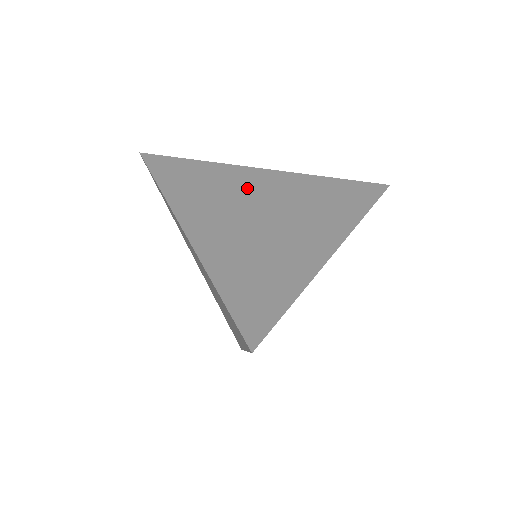
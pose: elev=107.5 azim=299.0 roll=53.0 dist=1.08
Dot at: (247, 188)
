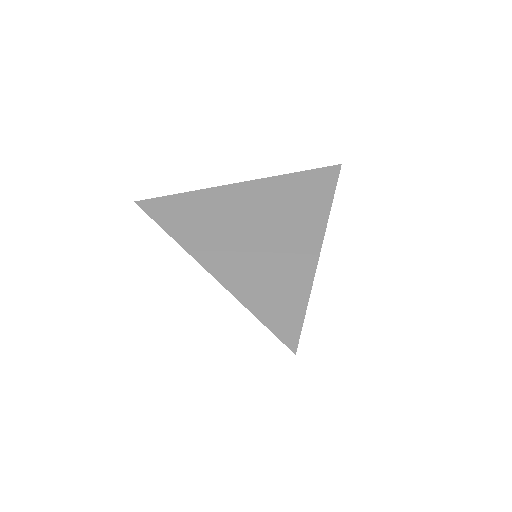
Dot at: (235, 209)
